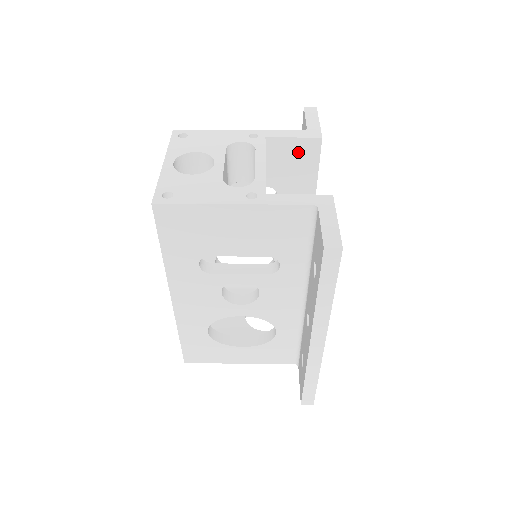
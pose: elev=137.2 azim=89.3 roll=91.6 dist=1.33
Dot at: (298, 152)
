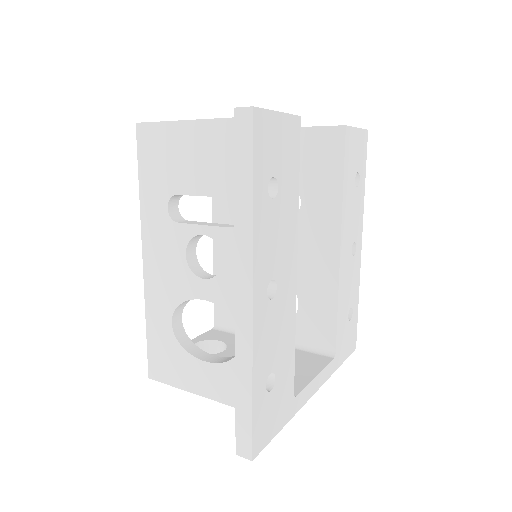
Dot at: (322, 145)
